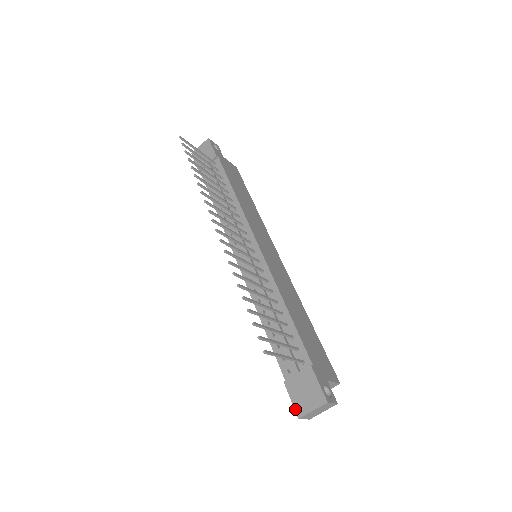
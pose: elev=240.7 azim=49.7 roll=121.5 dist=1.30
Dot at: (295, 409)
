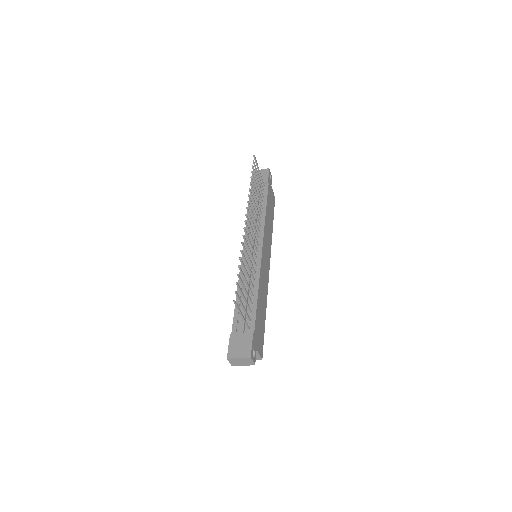
Dot at: (228, 352)
